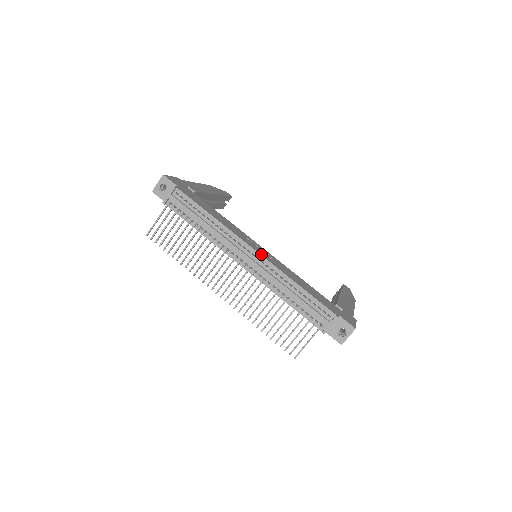
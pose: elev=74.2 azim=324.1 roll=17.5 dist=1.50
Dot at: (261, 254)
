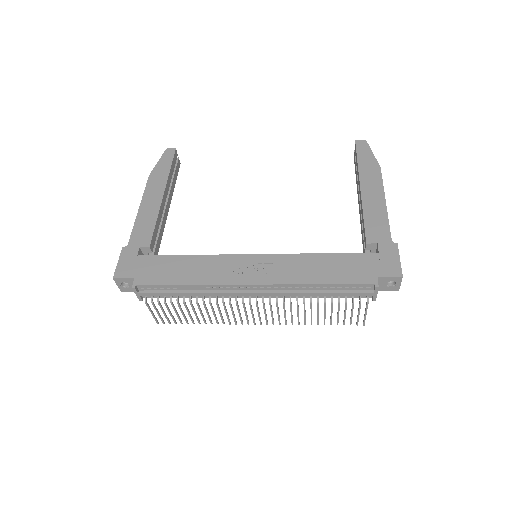
Dot at: (261, 282)
